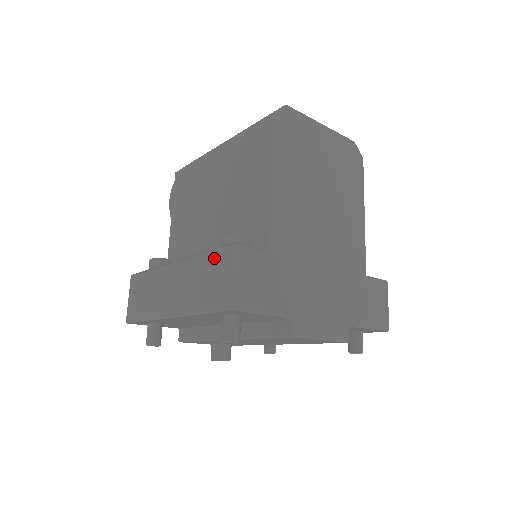
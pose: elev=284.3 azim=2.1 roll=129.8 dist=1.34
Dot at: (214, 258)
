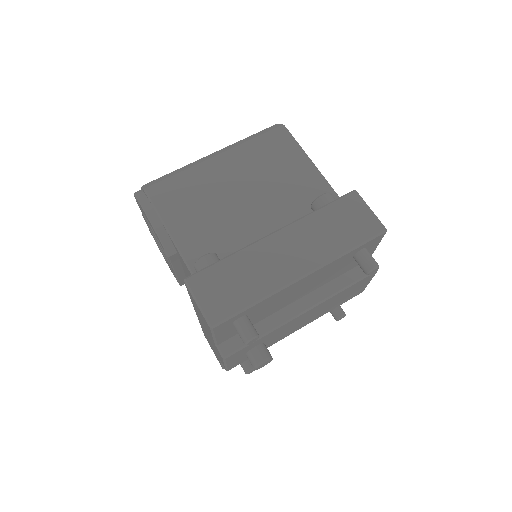
Dot at: (338, 207)
